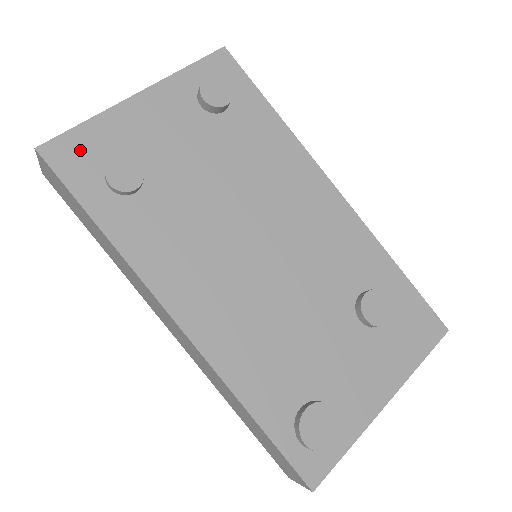
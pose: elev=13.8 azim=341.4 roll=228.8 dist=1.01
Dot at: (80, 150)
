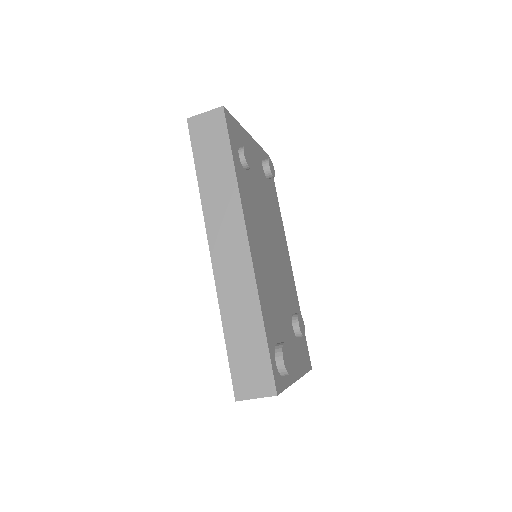
Dot at: (234, 128)
